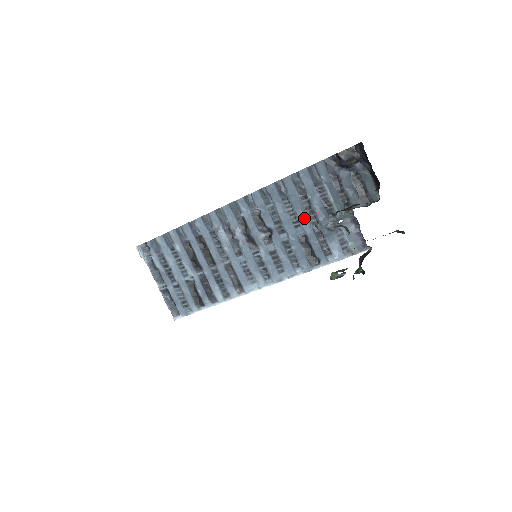
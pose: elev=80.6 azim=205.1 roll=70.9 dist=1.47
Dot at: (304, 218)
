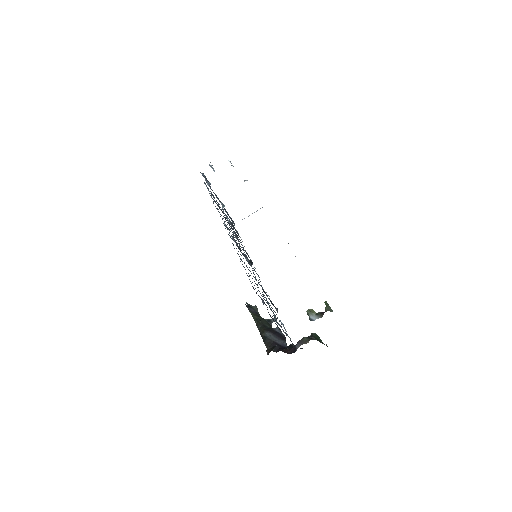
Dot at: occluded
